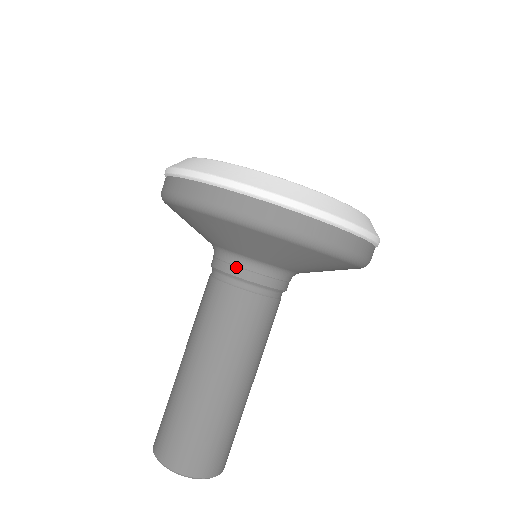
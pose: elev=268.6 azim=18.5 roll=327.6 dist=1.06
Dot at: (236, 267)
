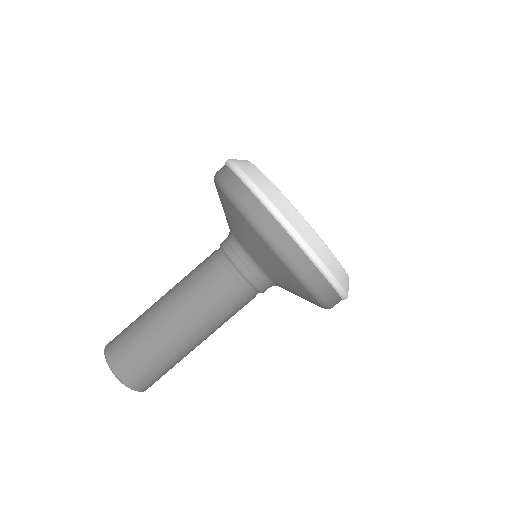
Dot at: (250, 271)
